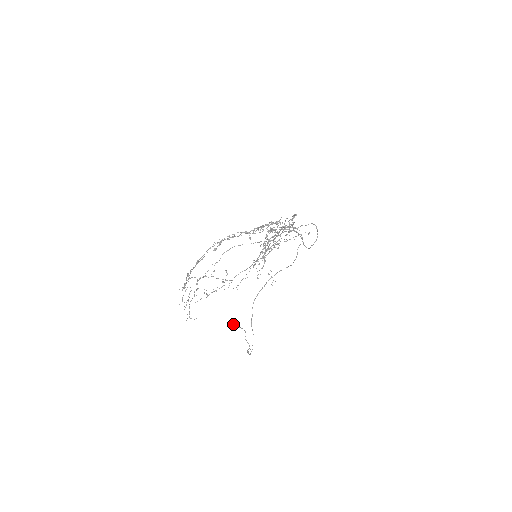
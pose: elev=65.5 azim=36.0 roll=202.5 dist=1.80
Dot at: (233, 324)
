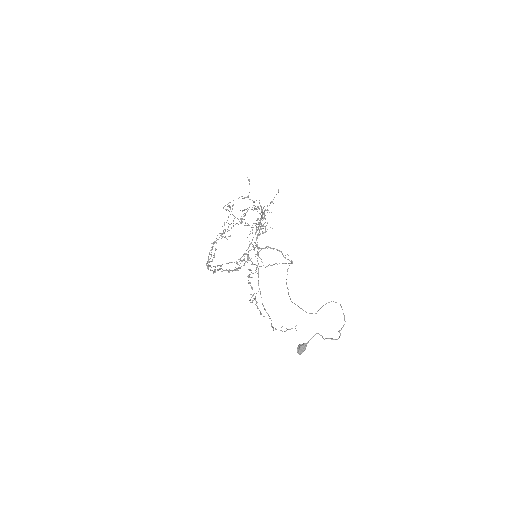
Dot at: occluded
